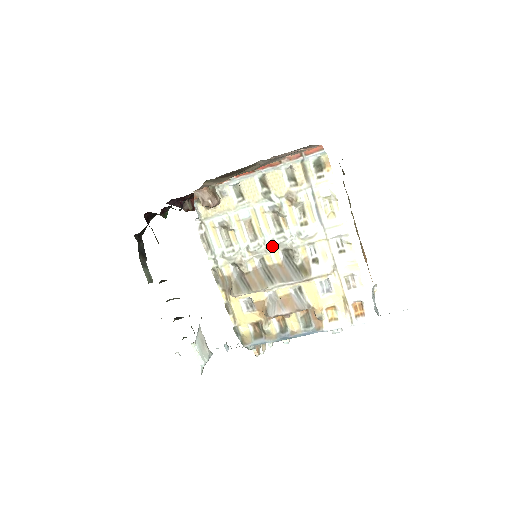
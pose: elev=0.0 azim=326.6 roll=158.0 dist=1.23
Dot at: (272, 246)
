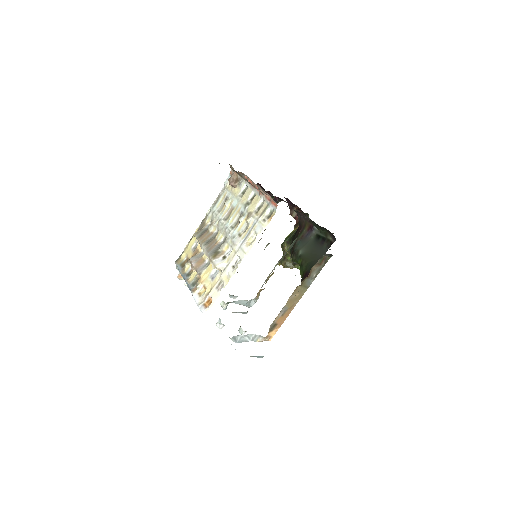
Dot at: (224, 230)
